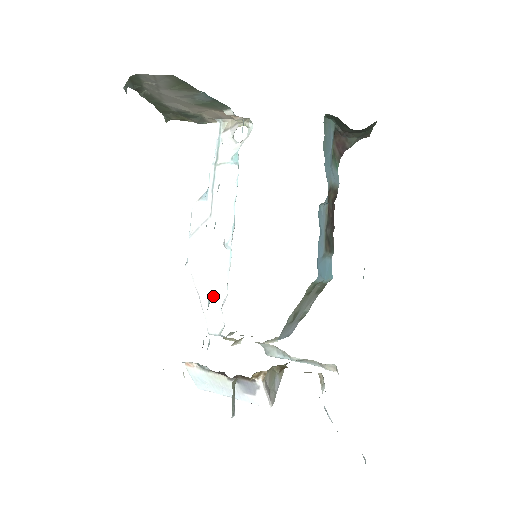
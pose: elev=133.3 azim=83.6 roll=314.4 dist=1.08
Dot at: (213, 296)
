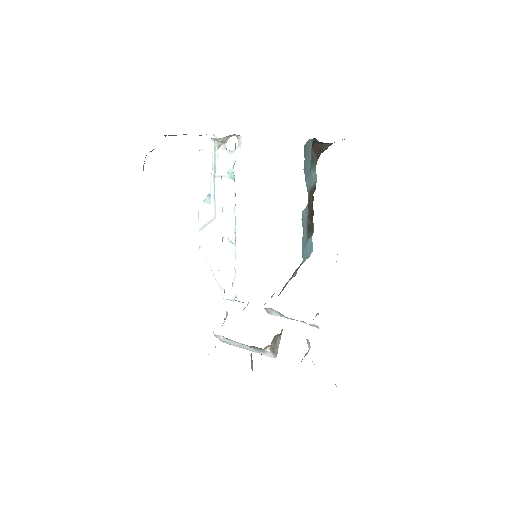
Dot at: (224, 276)
